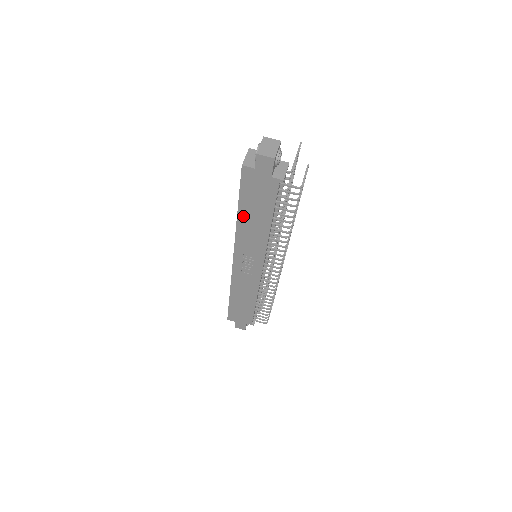
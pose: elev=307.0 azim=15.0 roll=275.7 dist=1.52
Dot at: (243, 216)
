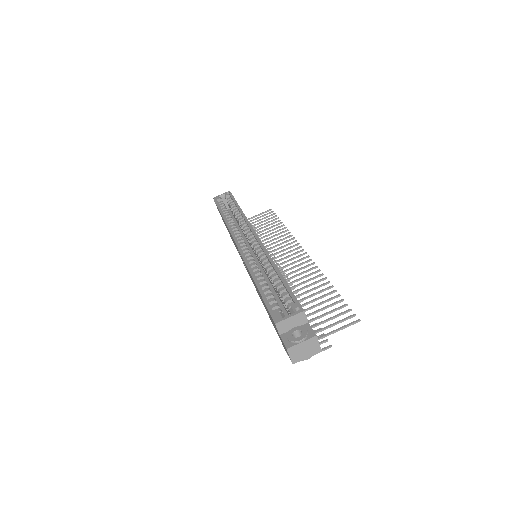
Dot at: occluded
